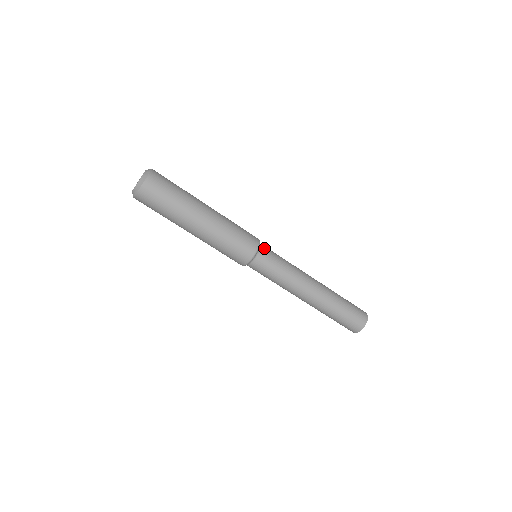
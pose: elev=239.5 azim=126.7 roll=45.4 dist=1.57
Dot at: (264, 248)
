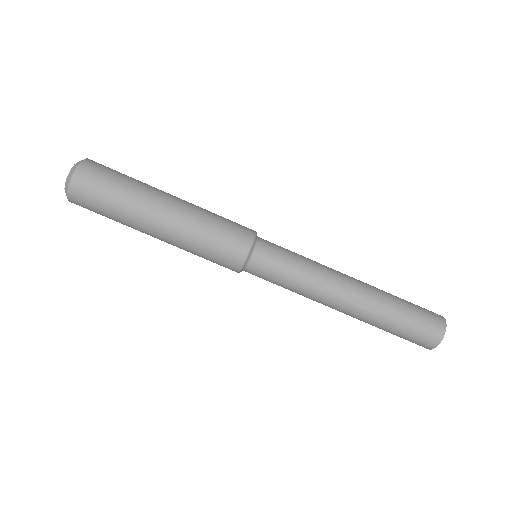
Dot at: (263, 244)
